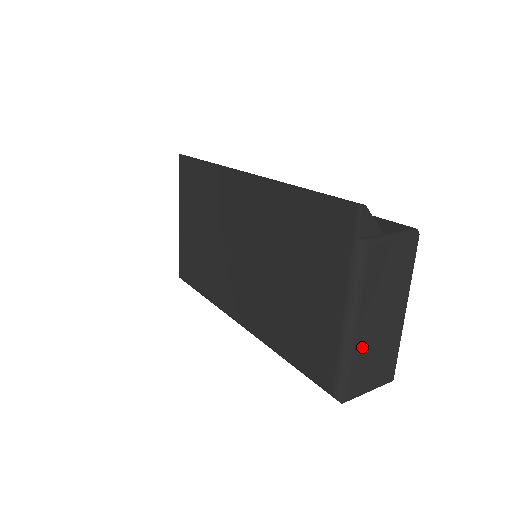
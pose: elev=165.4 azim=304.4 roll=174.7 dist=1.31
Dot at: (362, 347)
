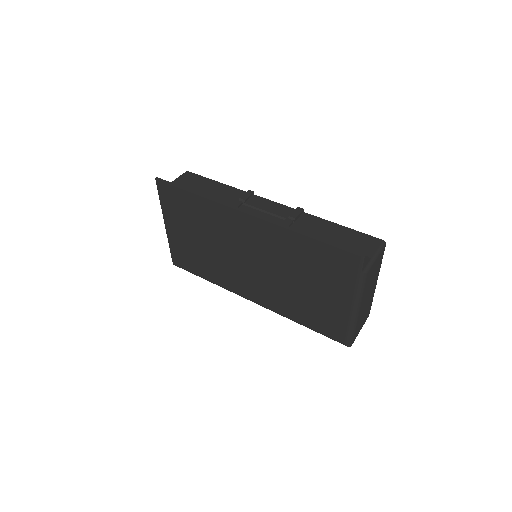
Dot at: (360, 317)
